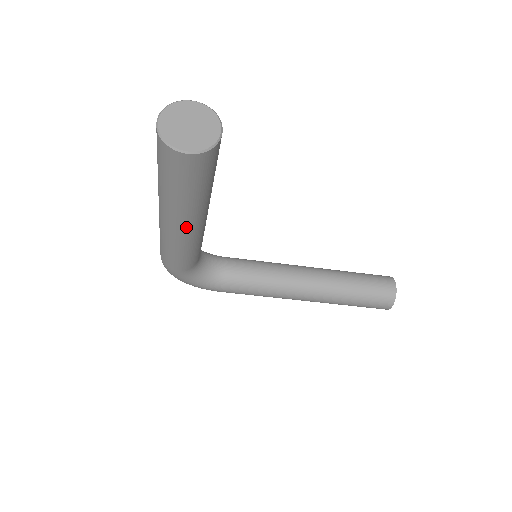
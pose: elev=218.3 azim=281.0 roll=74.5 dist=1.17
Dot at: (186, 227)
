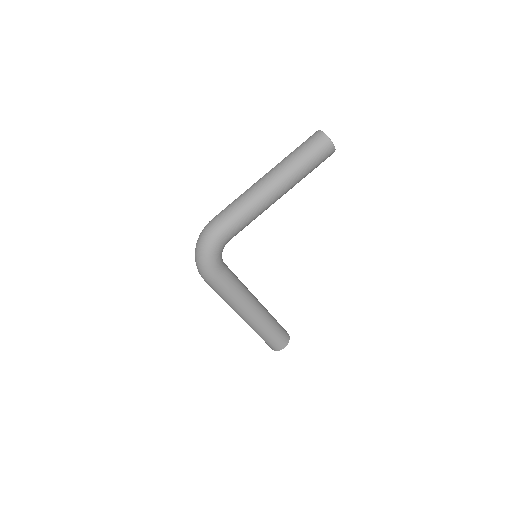
Dot at: (281, 191)
